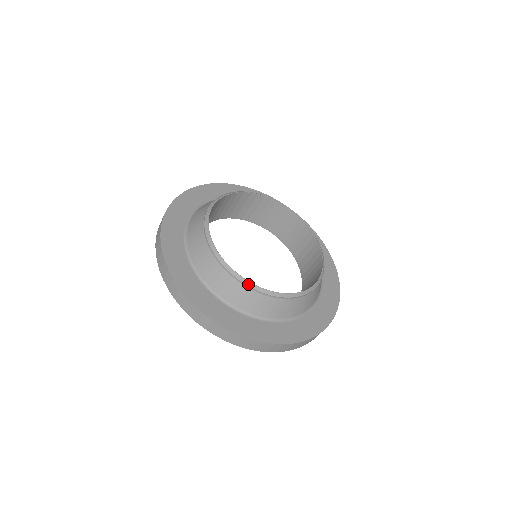
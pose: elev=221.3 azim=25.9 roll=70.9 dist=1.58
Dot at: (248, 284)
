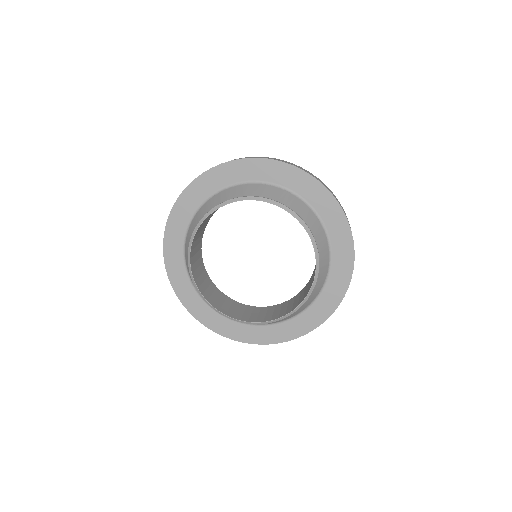
Dot at: occluded
